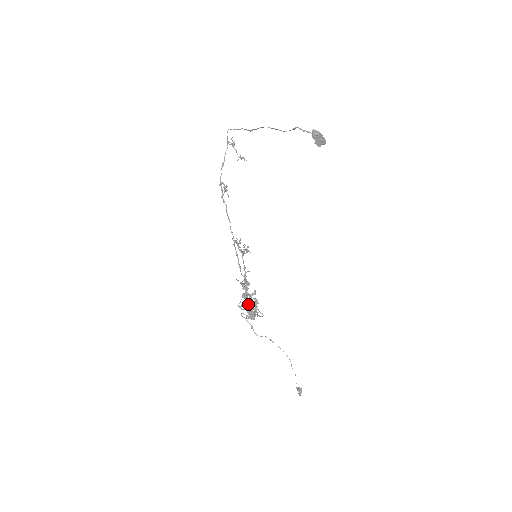
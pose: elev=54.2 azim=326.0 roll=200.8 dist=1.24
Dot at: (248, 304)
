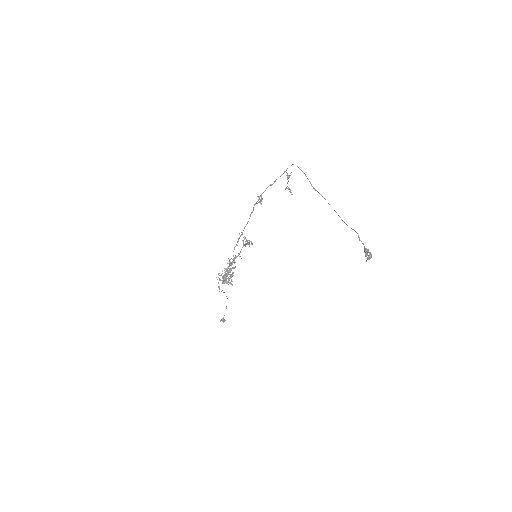
Dot at: (226, 273)
